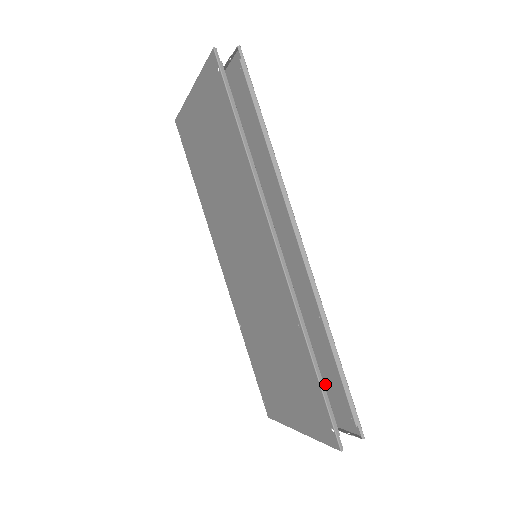
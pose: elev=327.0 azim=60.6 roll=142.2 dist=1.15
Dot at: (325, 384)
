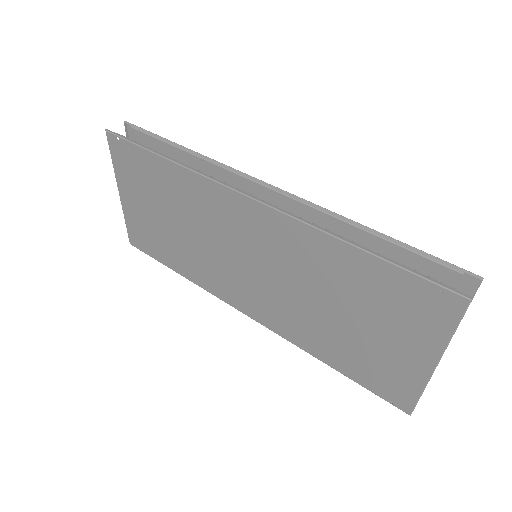
Dot at: occluded
